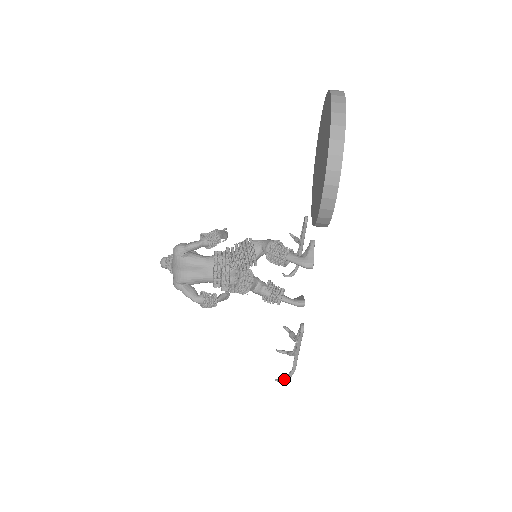
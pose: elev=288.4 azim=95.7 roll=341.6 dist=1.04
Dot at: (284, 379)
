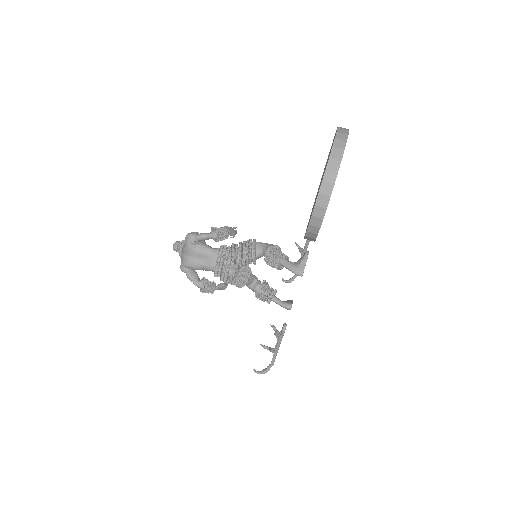
Dot at: (262, 371)
